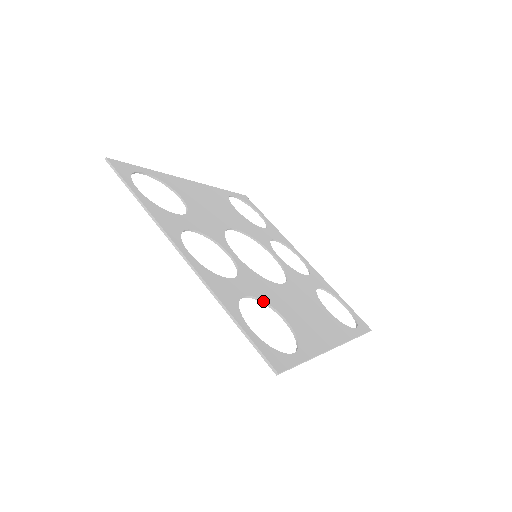
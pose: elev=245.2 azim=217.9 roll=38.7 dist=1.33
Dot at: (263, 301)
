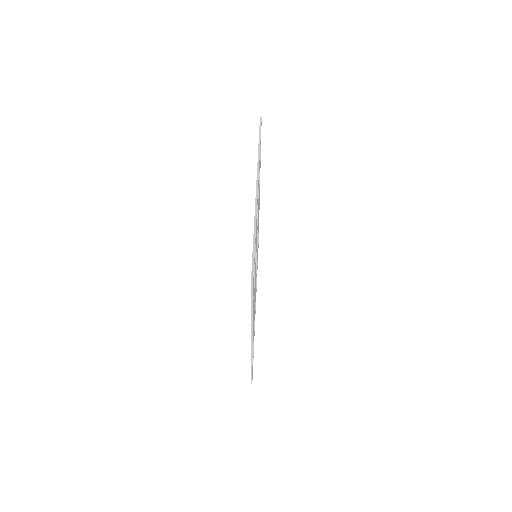
Dot at: (255, 264)
